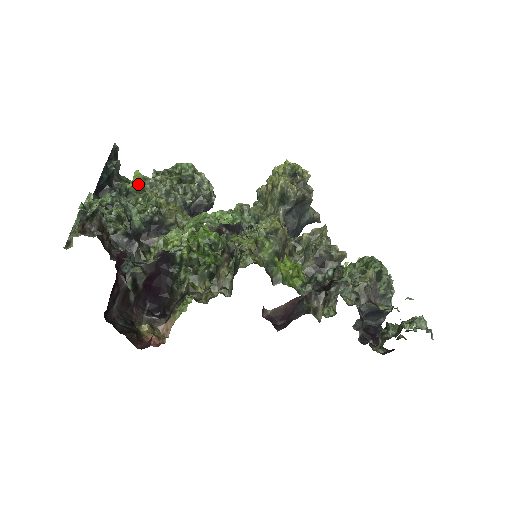
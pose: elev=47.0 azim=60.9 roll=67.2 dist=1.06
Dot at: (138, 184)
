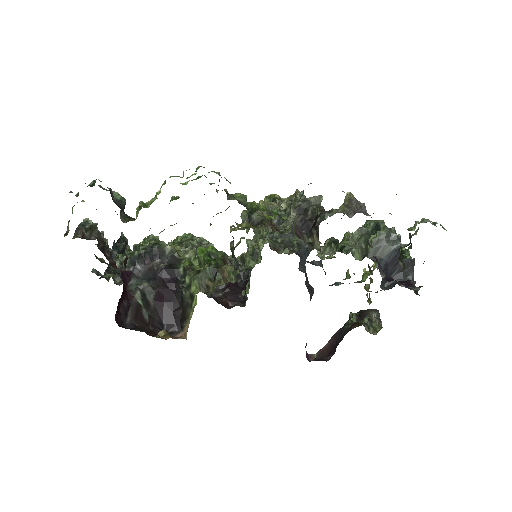
Dot at: occluded
